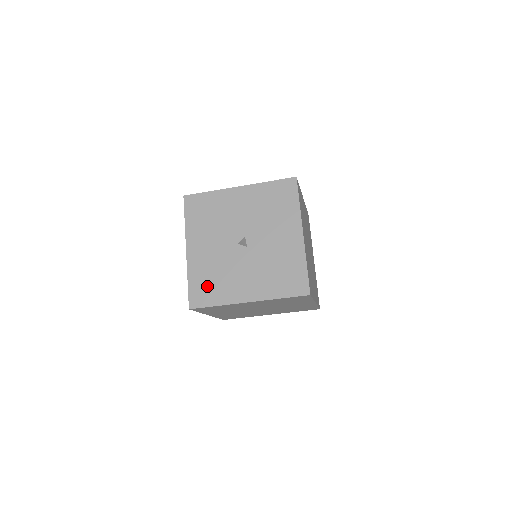
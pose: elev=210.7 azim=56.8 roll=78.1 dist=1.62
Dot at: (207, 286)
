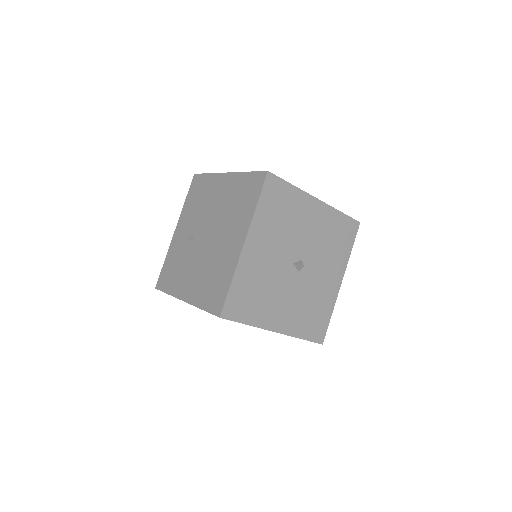
Dot at: (248, 298)
